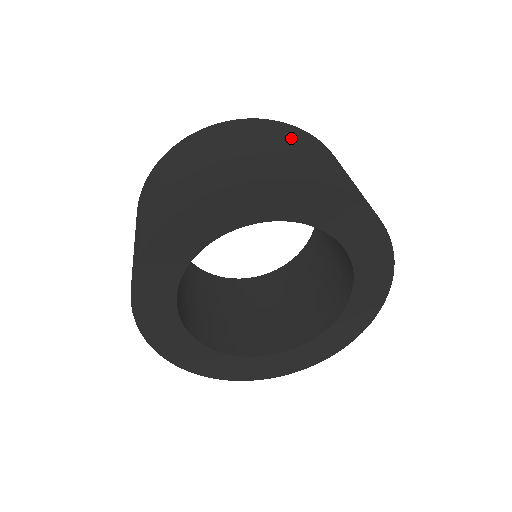
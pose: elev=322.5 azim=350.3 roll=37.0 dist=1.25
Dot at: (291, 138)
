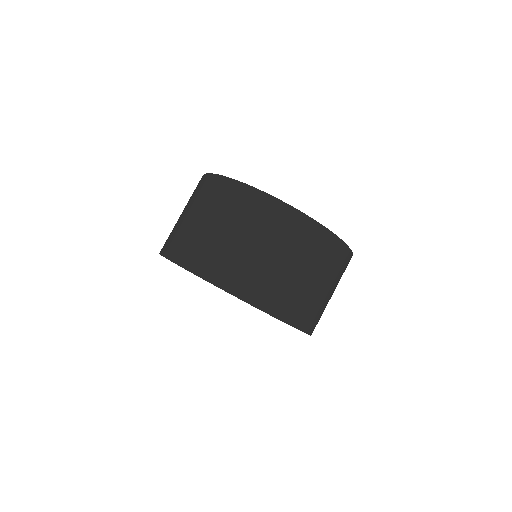
Dot at: (257, 227)
